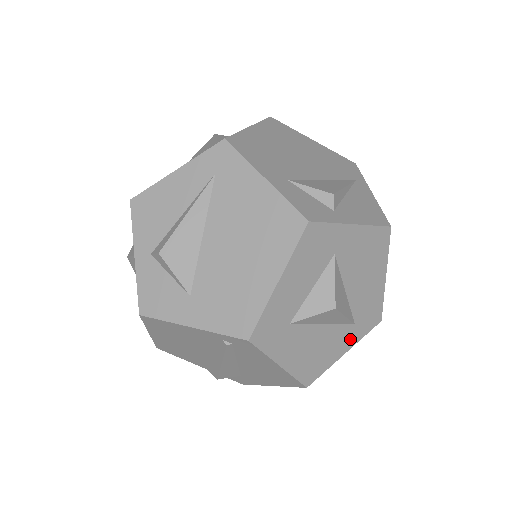
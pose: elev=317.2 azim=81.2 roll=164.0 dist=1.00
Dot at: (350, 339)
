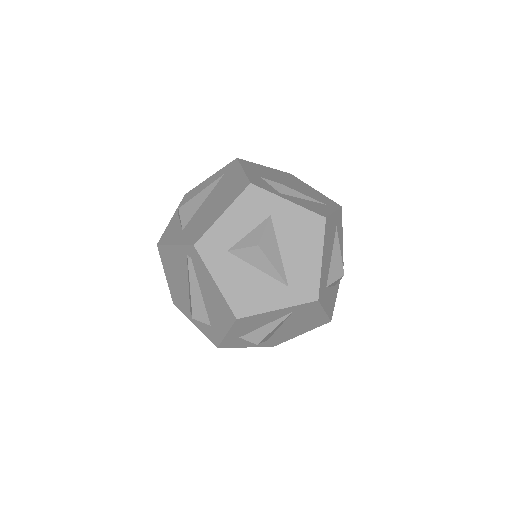
Dot at: (283, 299)
